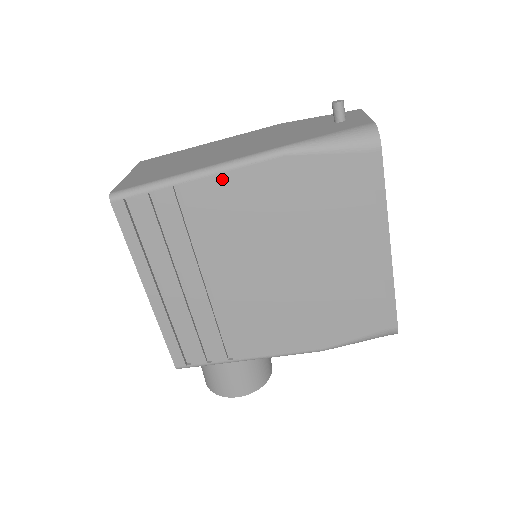
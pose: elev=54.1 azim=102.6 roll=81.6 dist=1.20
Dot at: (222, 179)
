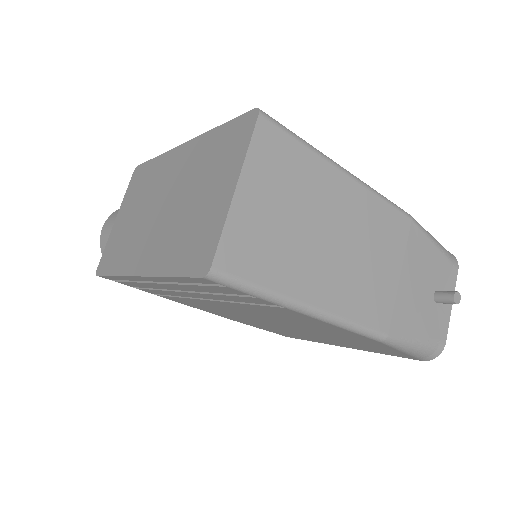
Dot at: (321, 322)
